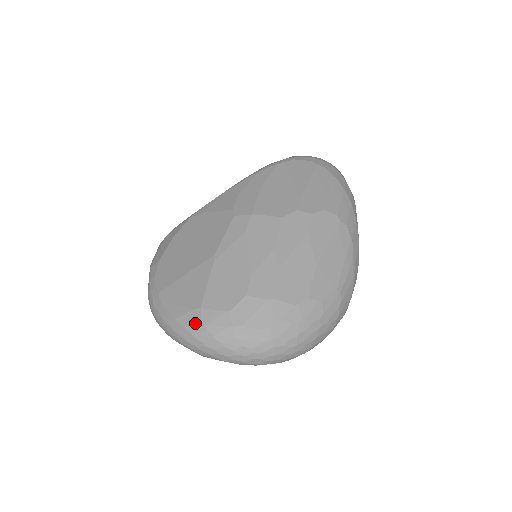
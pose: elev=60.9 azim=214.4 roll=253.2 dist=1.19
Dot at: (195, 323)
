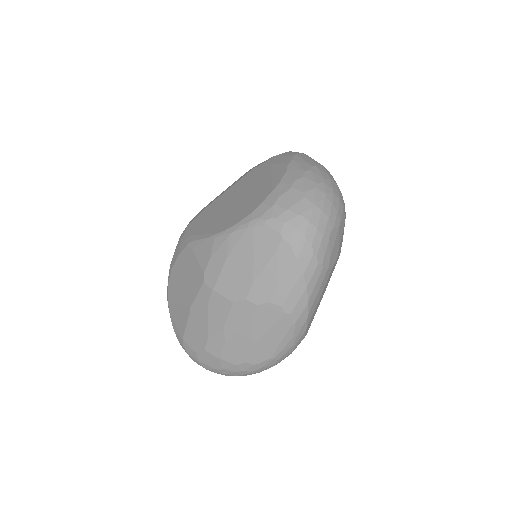
Dot at: (181, 344)
